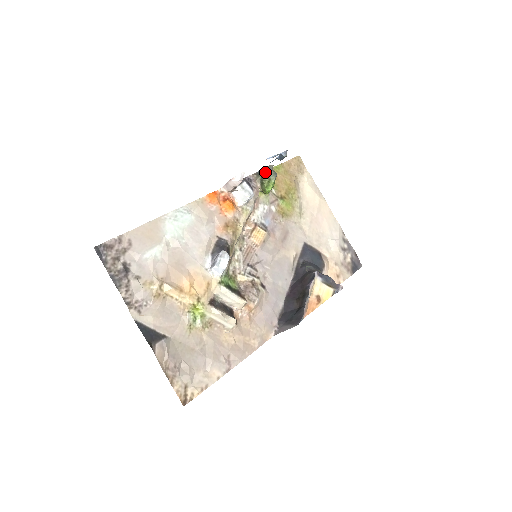
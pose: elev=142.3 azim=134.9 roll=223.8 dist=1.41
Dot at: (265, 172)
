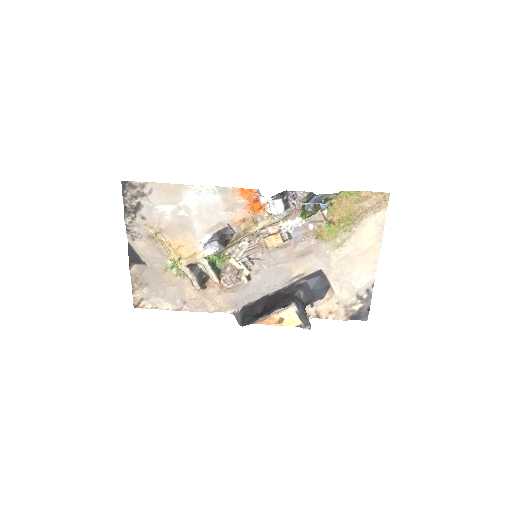
Dot at: occluded
